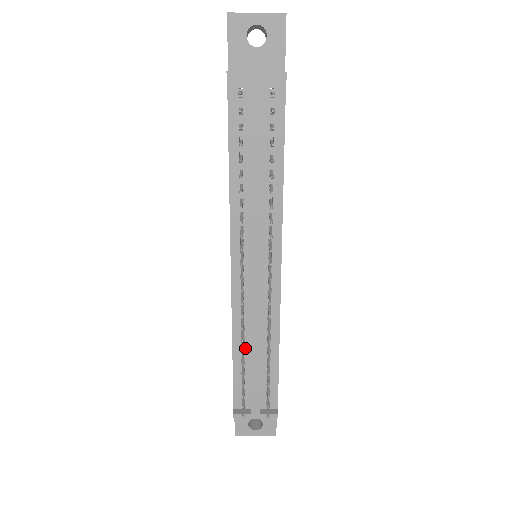
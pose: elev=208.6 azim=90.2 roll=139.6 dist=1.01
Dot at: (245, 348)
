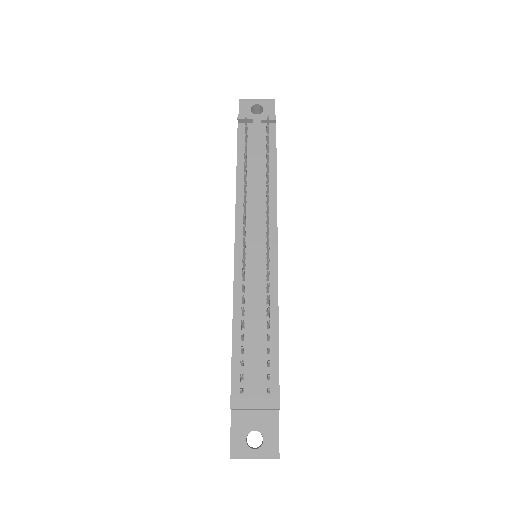
Dot at: (245, 324)
